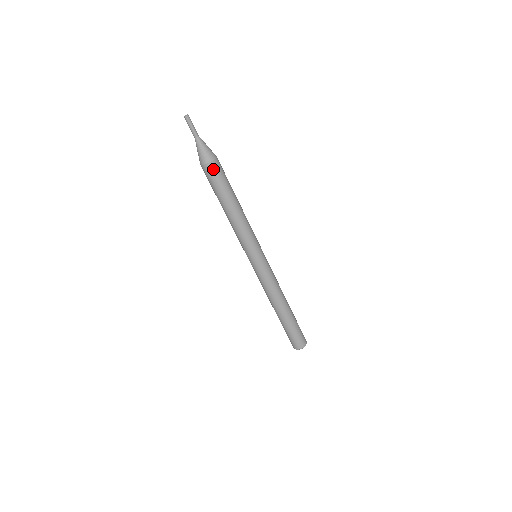
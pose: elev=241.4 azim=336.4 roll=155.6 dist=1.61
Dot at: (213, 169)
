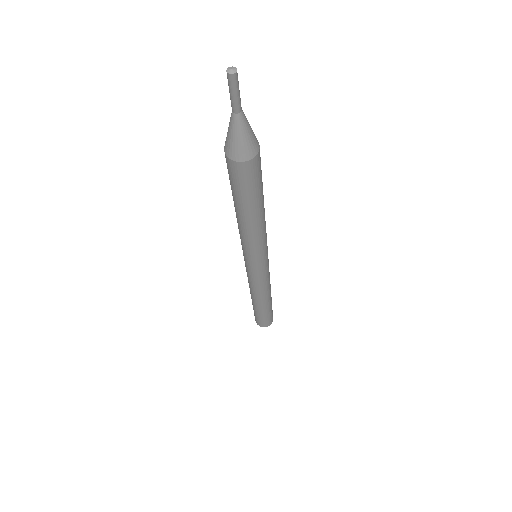
Dot at: (251, 169)
